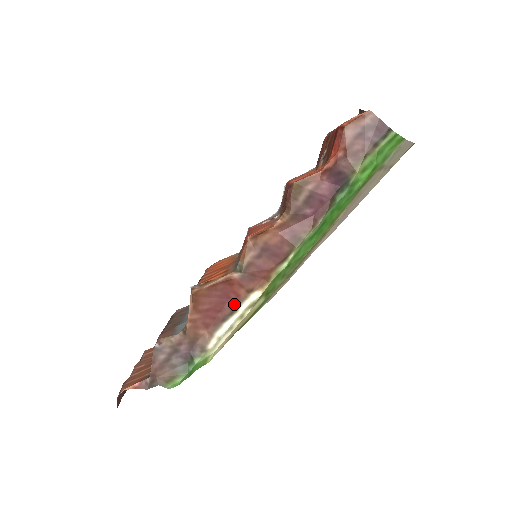
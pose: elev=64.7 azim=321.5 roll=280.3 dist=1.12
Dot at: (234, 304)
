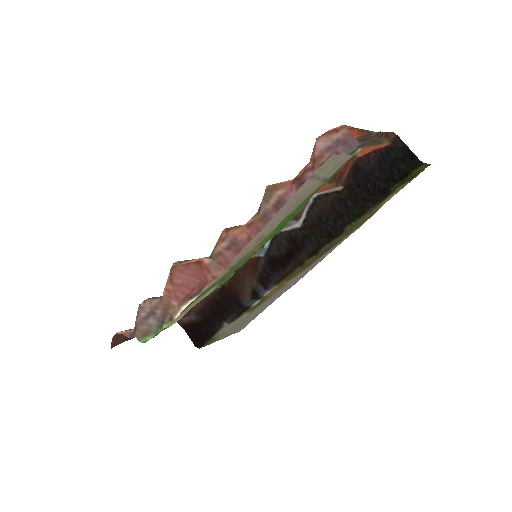
Dot at: (202, 286)
